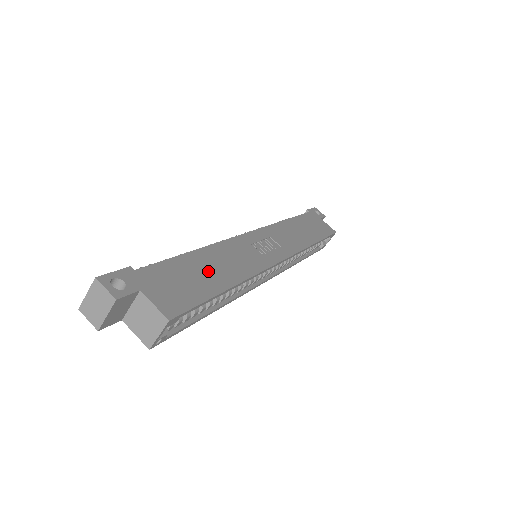
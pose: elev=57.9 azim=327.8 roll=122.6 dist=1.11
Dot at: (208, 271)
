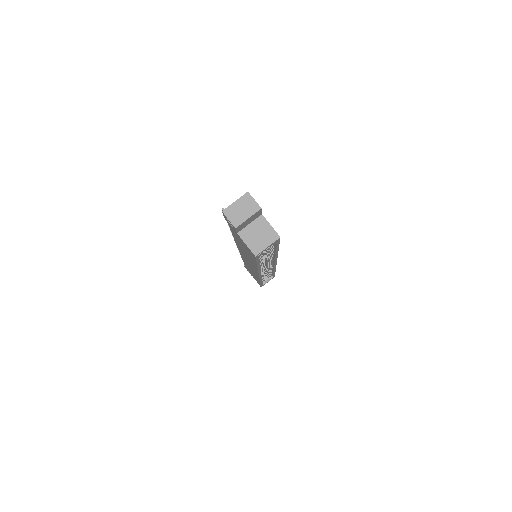
Dot at: occluded
